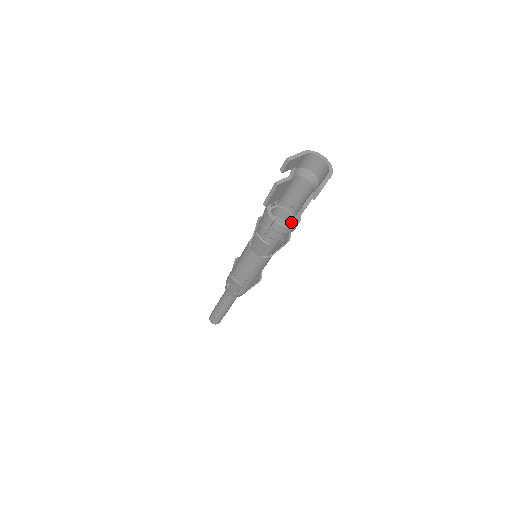
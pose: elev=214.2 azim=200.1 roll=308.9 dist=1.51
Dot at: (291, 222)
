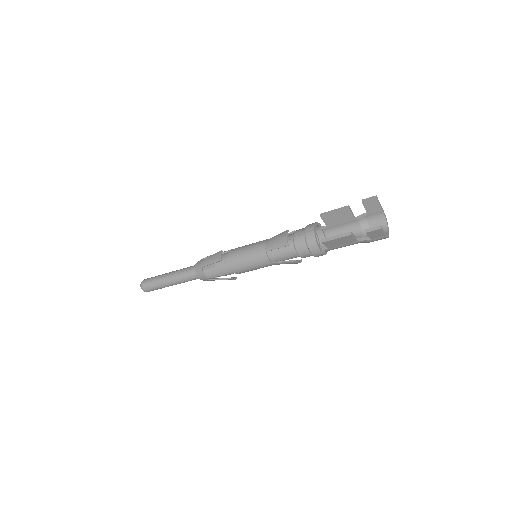
Dot at: occluded
